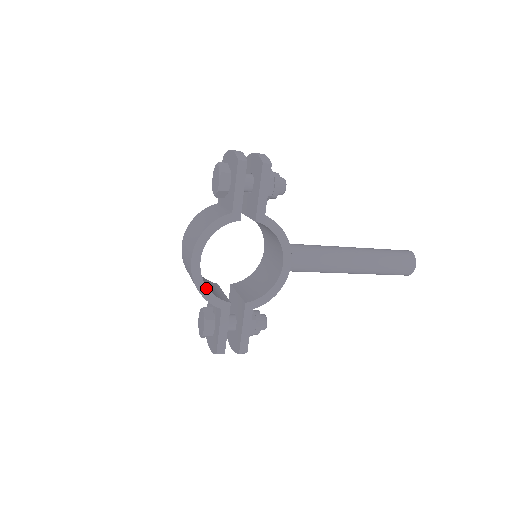
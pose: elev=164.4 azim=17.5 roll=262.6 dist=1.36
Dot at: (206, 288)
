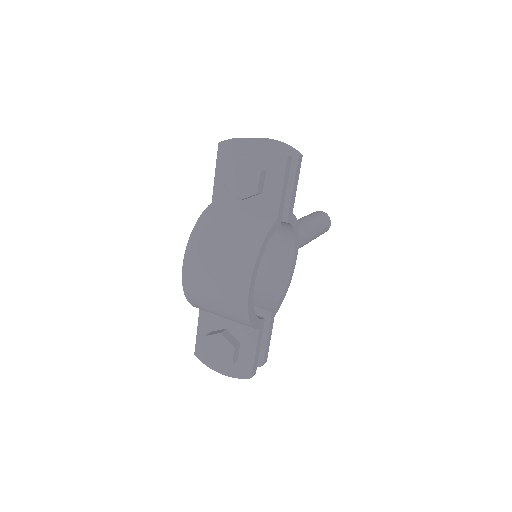
Dot at: (254, 313)
